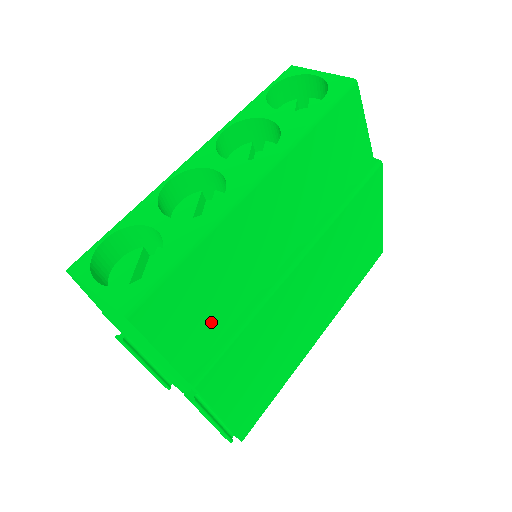
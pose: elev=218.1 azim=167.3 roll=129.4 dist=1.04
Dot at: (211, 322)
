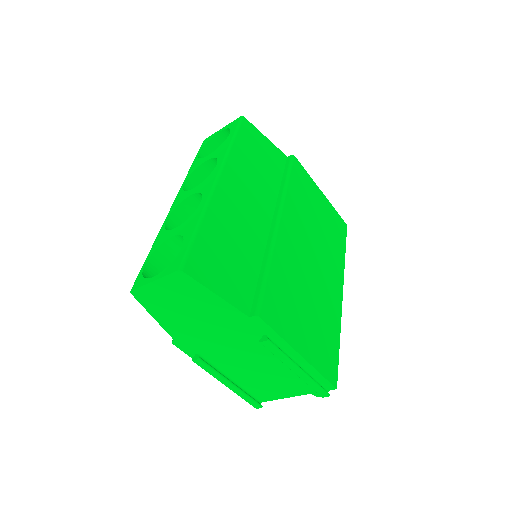
Dot at: (243, 273)
